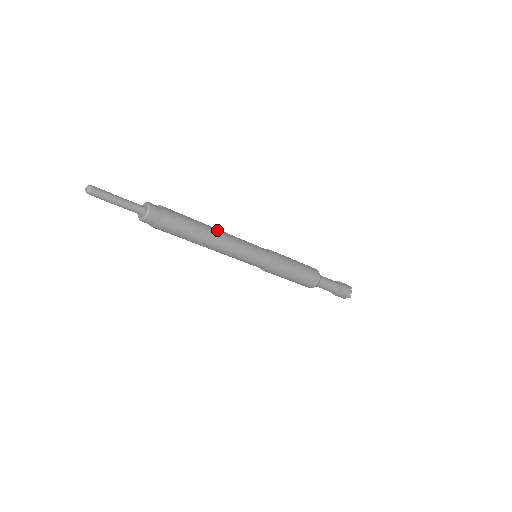
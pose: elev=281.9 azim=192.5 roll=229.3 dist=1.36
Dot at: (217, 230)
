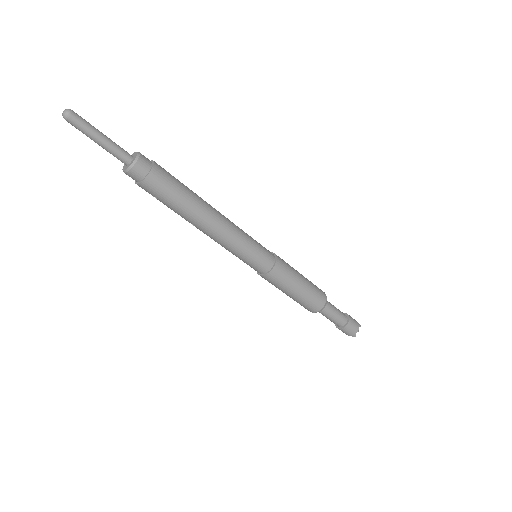
Dot at: (216, 211)
